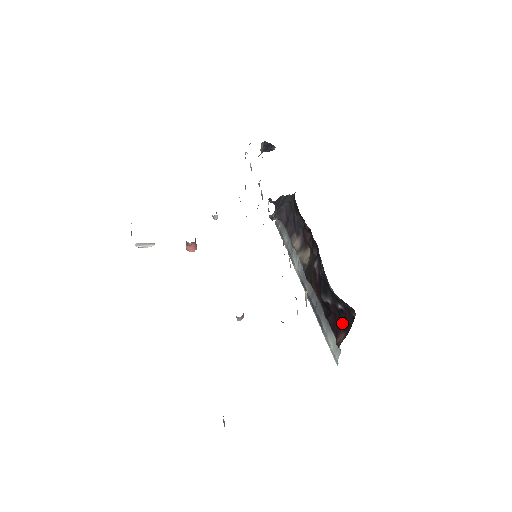
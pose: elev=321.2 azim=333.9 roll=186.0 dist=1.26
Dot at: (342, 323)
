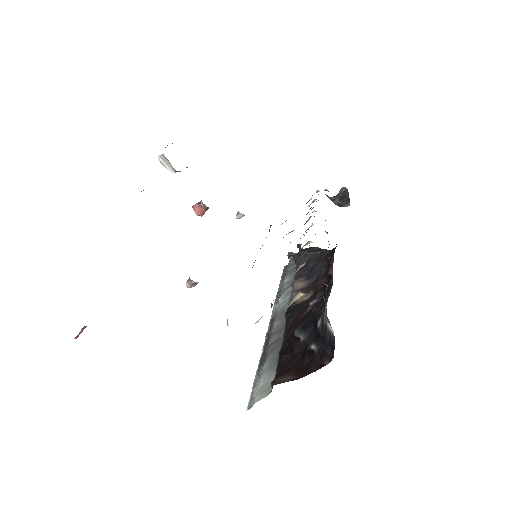
Dot at: (298, 367)
